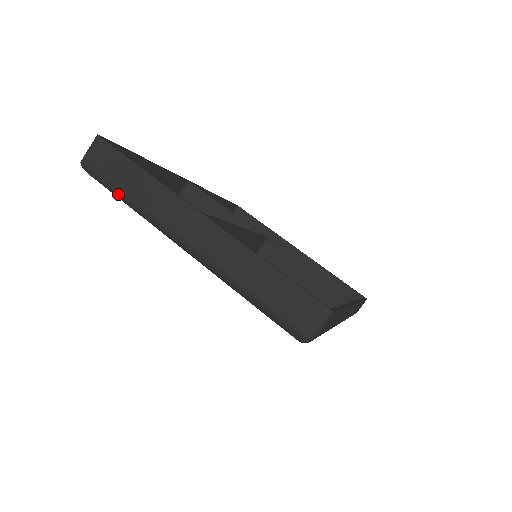
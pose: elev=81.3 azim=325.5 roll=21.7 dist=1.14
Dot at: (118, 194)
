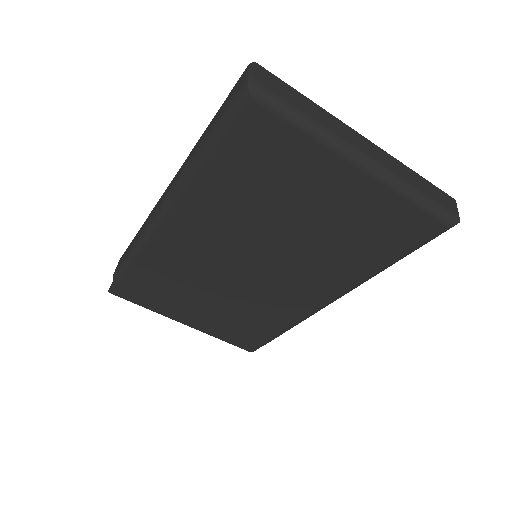
Dot at: (296, 115)
